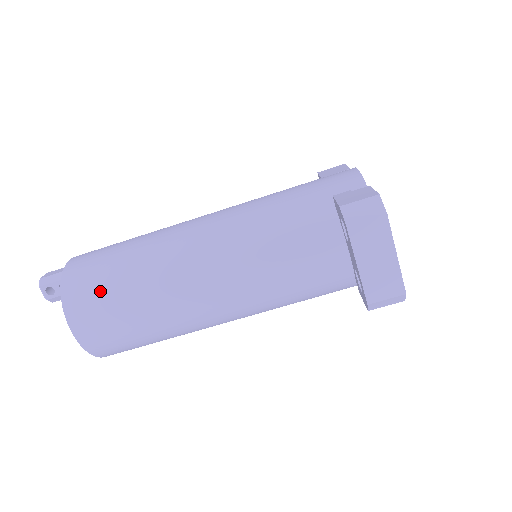
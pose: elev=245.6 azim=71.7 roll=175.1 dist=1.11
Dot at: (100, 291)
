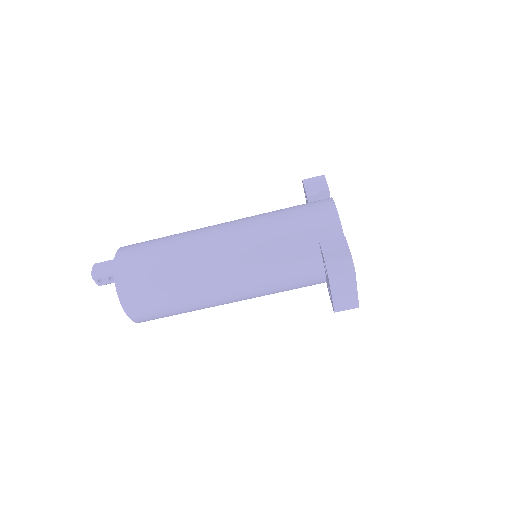
Dot at: (148, 292)
